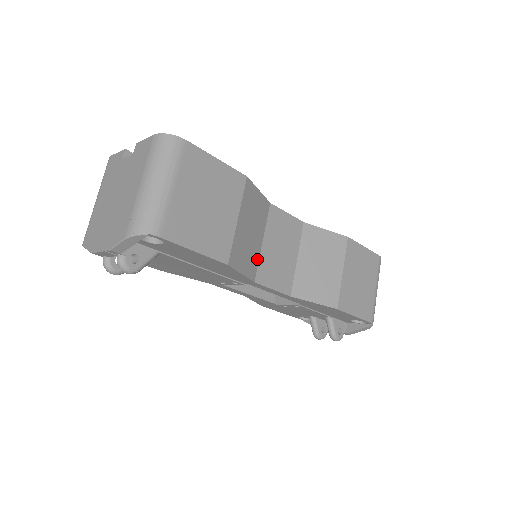
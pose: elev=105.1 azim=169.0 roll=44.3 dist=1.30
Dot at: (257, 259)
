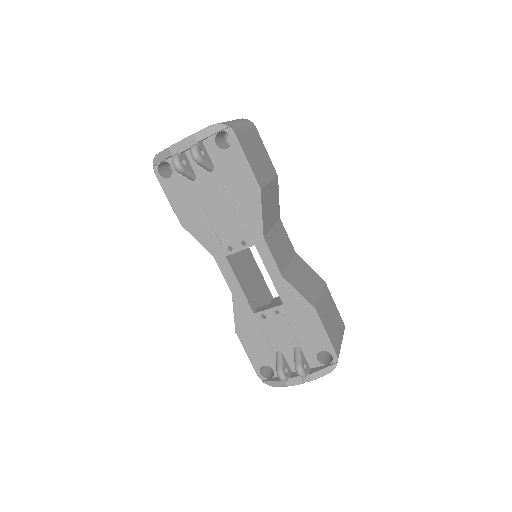
Dot at: (268, 228)
